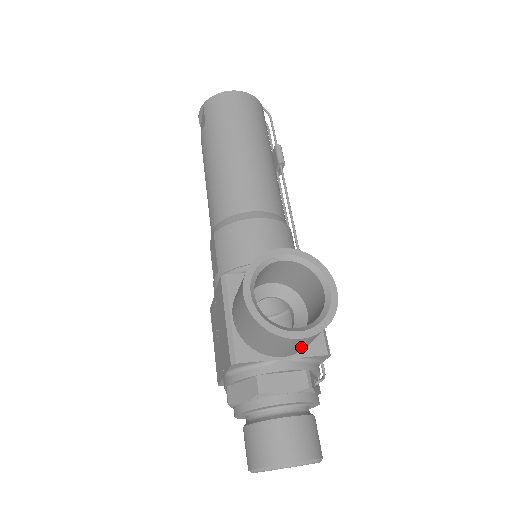
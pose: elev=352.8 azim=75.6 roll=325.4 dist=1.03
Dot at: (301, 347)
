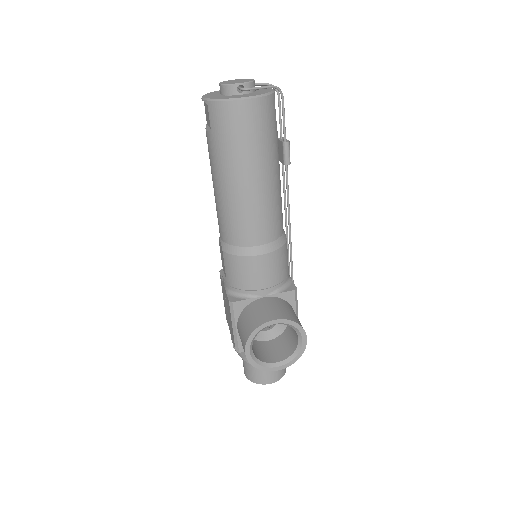
Dot at: occluded
